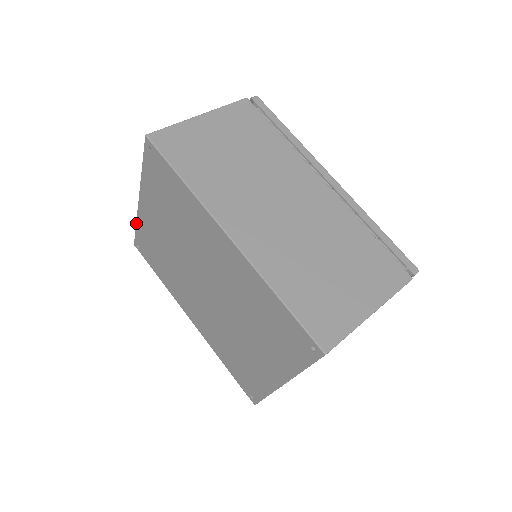
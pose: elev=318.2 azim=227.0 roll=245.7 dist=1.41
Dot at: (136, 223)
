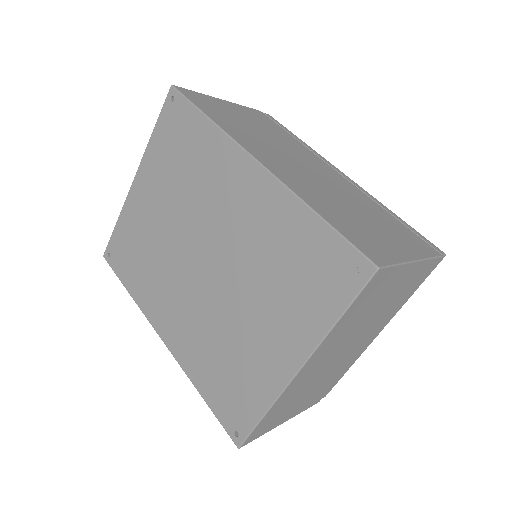
Dot at: (118, 218)
